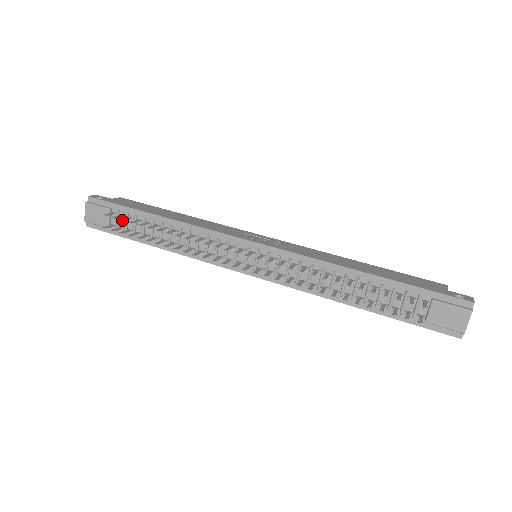
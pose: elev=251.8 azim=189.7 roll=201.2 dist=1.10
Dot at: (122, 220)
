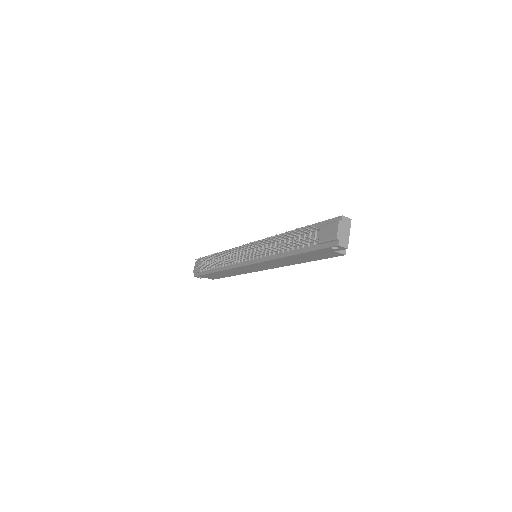
Dot at: occluded
